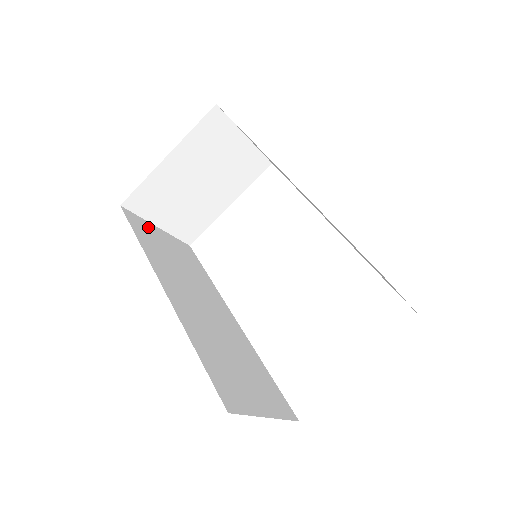
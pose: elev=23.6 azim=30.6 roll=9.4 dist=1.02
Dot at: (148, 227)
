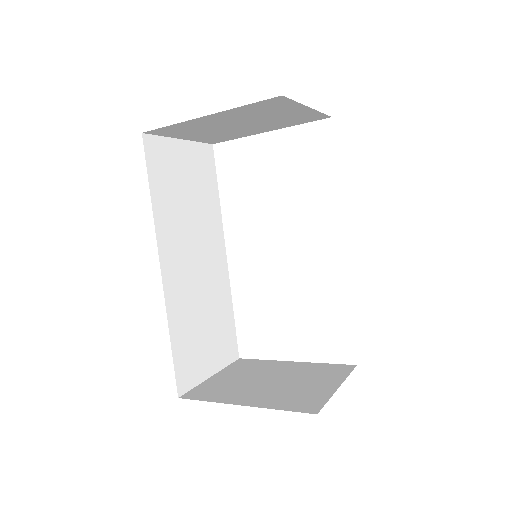
Dot at: (168, 152)
